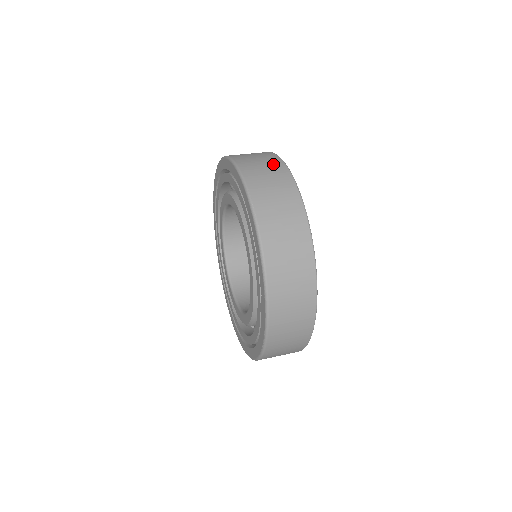
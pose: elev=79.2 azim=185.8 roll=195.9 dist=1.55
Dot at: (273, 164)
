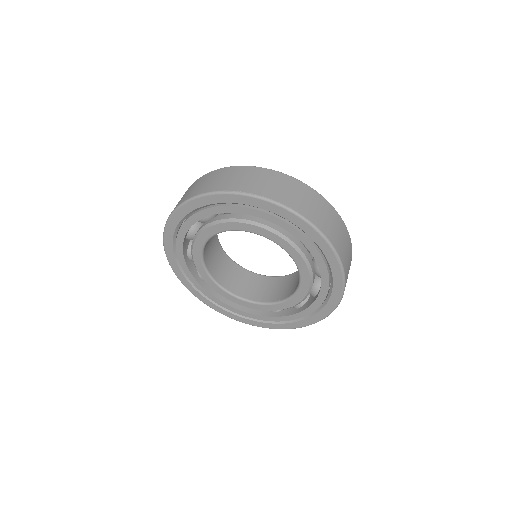
Dot at: (210, 176)
